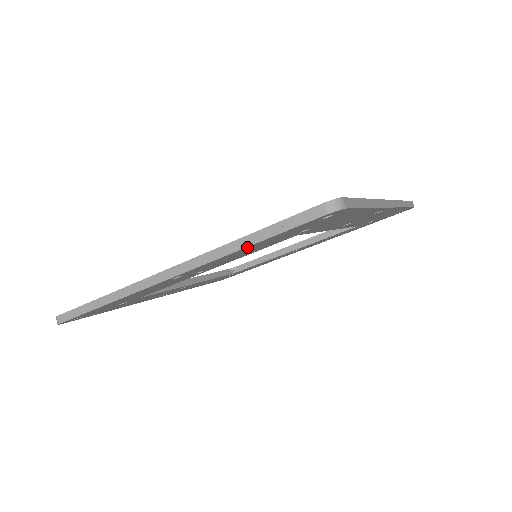
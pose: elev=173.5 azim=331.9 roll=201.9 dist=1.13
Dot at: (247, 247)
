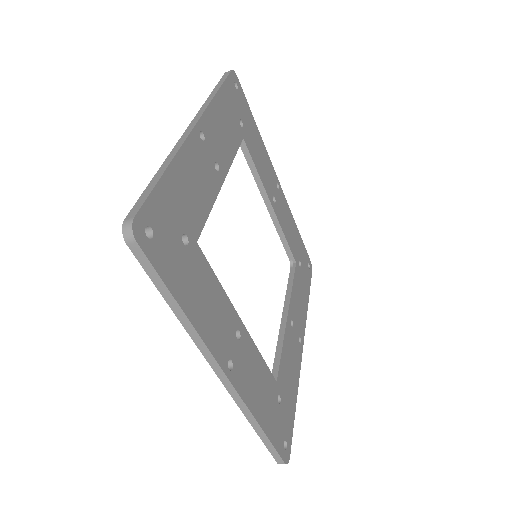
Dot at: (218, 94)
